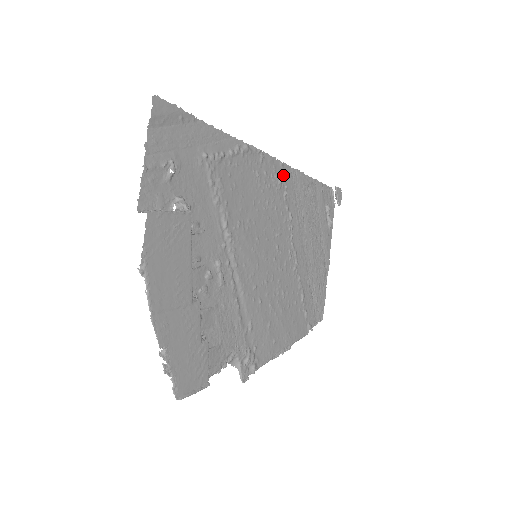
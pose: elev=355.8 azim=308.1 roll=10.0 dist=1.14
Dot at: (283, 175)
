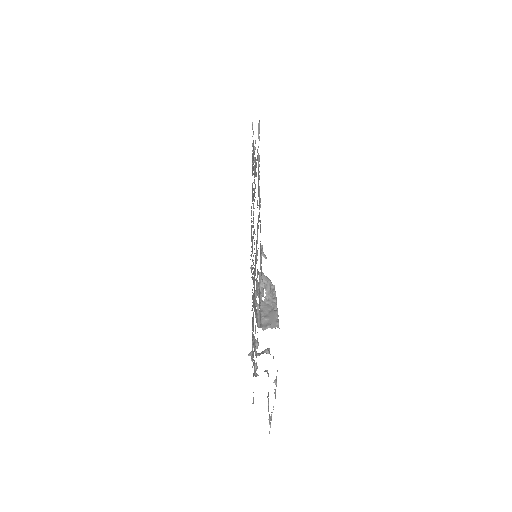
Dot at: (254, 152)
